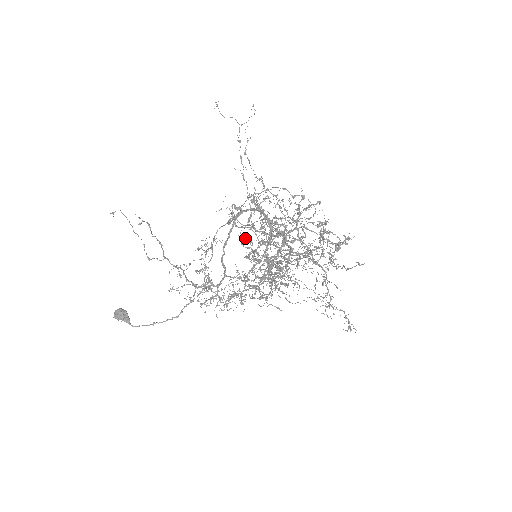
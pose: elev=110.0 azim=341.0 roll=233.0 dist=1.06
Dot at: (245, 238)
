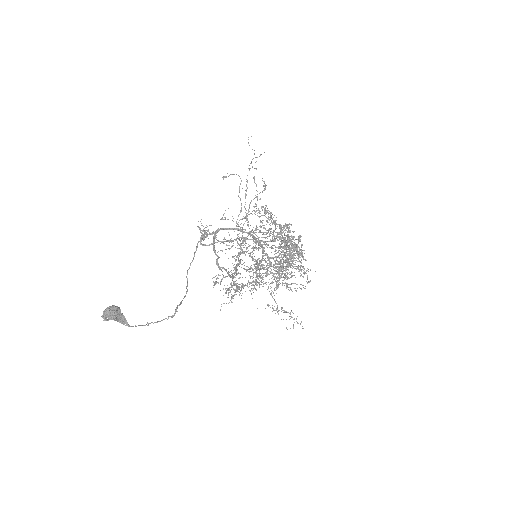
Dot at: occluded
